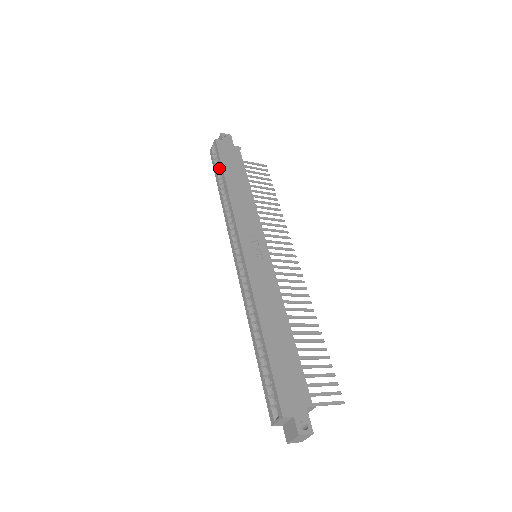
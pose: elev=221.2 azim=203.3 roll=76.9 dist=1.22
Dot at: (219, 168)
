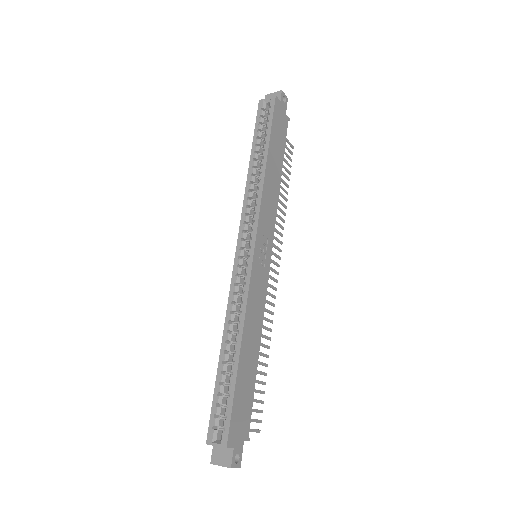
Dot at: (262, 130)
